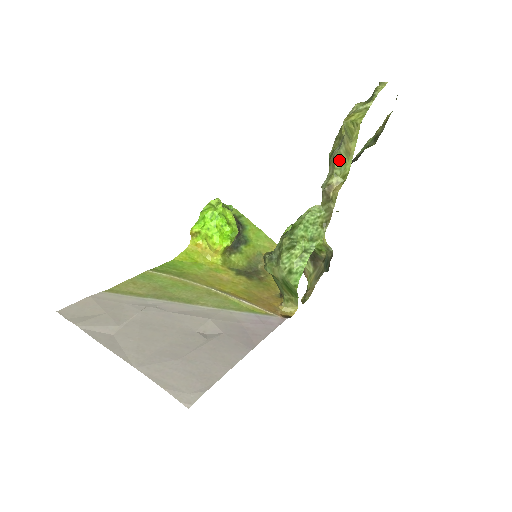
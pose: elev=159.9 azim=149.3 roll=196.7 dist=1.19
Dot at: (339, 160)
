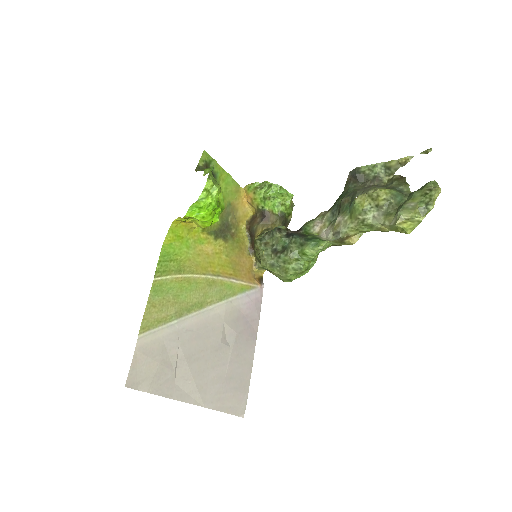
Dot at: (368, 226)
